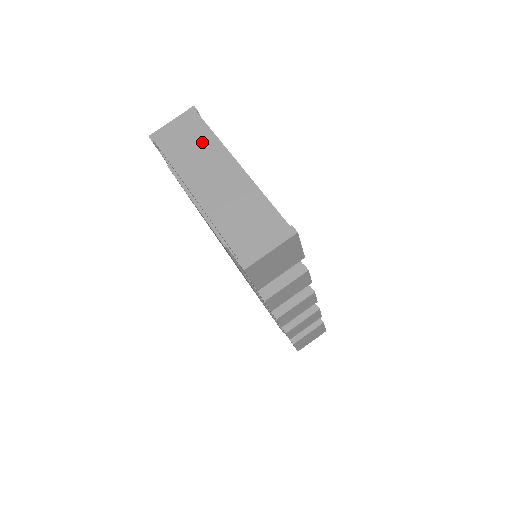
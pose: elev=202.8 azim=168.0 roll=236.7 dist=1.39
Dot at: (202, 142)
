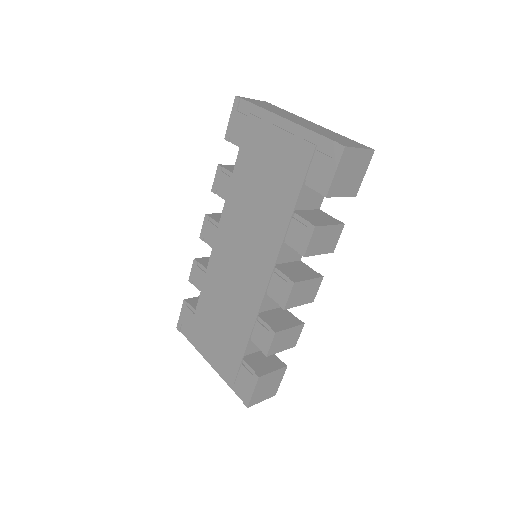
Dot at: (281, 110)
